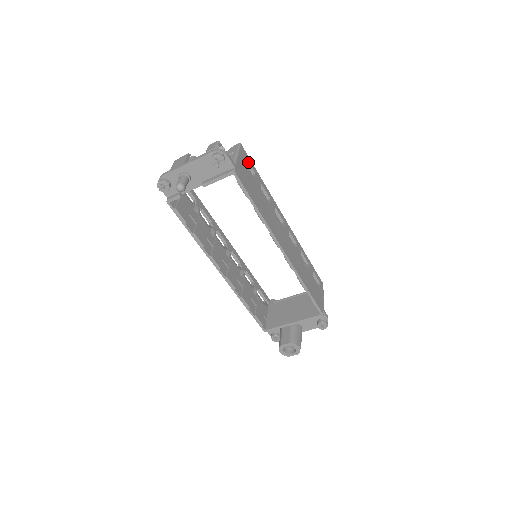
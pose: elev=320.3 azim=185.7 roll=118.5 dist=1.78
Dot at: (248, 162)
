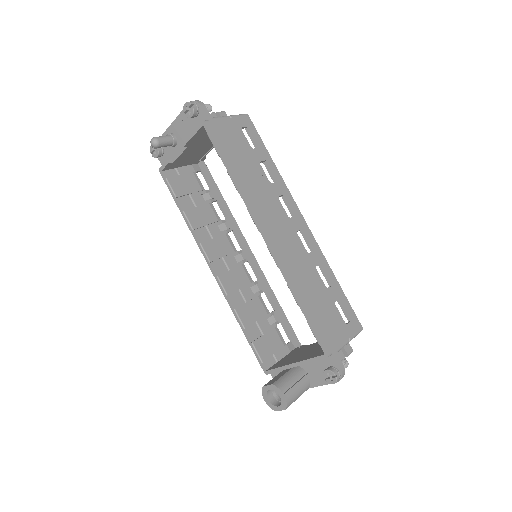
Dot at: (251, 133)
